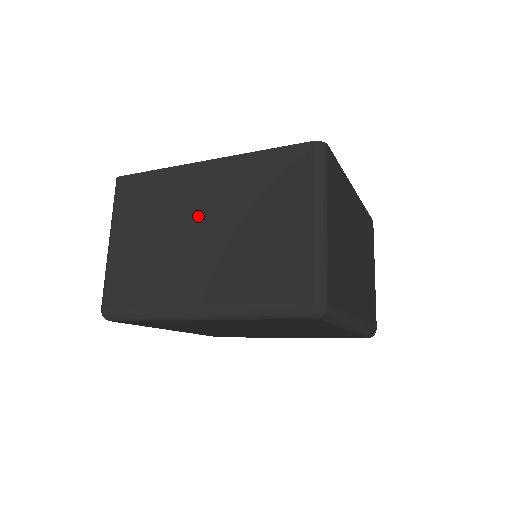
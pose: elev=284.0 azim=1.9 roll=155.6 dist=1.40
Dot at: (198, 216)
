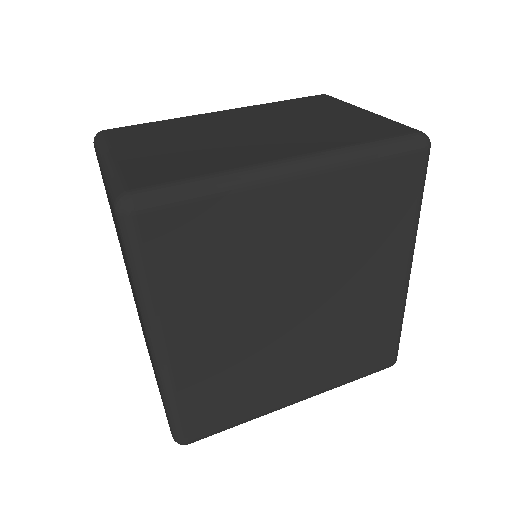
Dot at: (238, 127)
